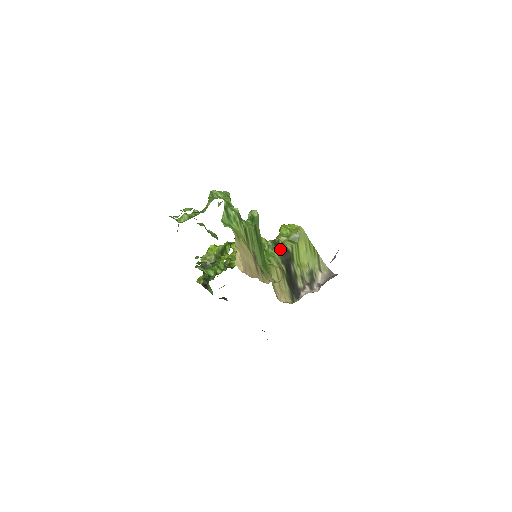
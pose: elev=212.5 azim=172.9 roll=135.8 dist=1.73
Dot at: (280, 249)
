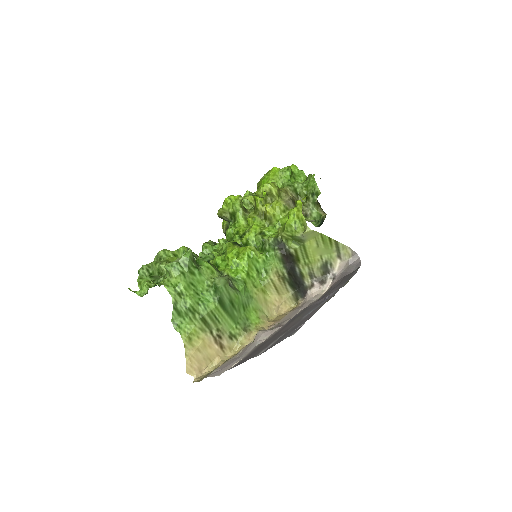
Dot at: (281, 253)
